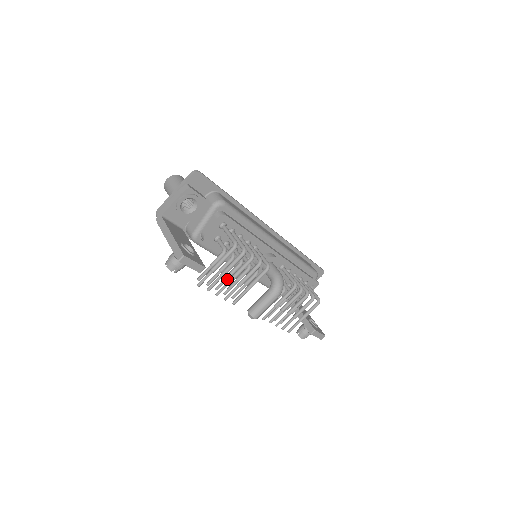
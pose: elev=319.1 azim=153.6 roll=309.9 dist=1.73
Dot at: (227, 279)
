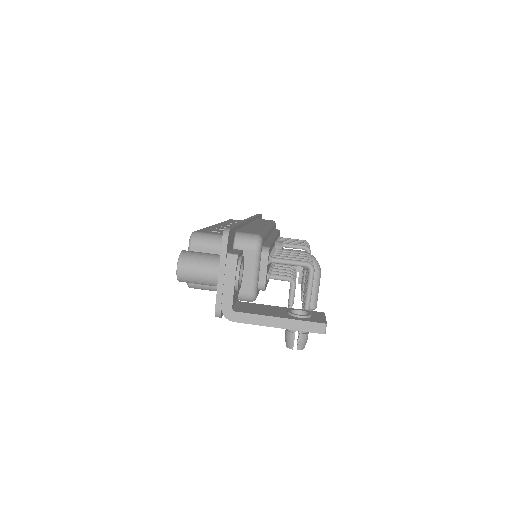
Dot at: occluded
